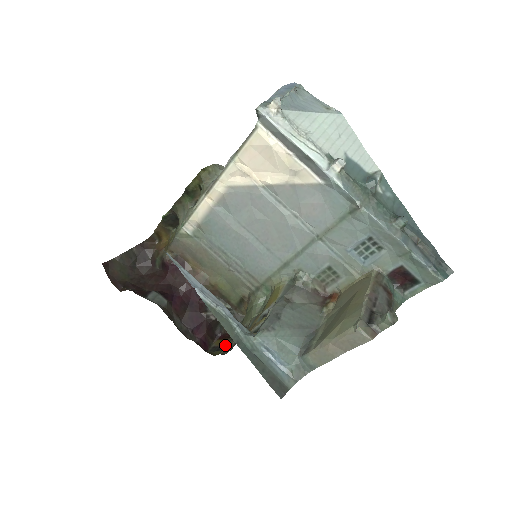
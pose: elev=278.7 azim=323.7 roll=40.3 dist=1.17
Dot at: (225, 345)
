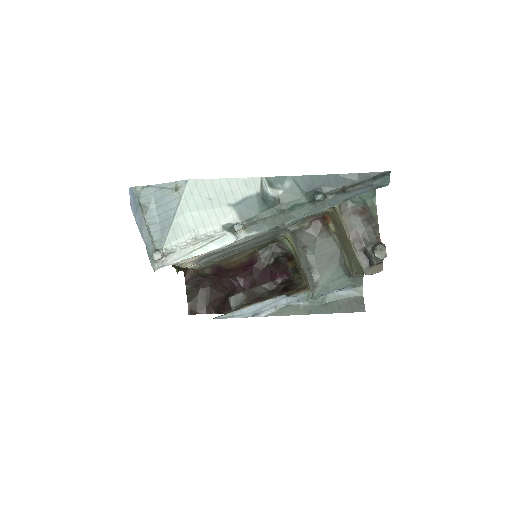
Dot at: (297, 269)
